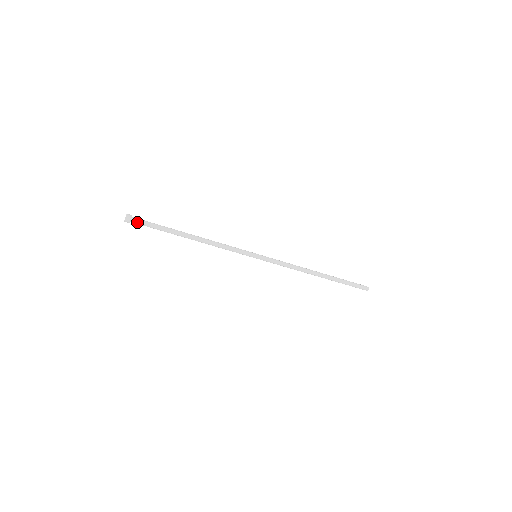
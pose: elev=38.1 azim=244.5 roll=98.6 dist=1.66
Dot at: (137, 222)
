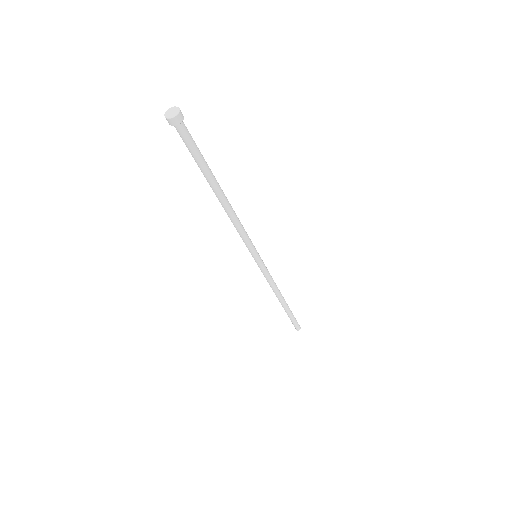
Dot at: (181, 133)
